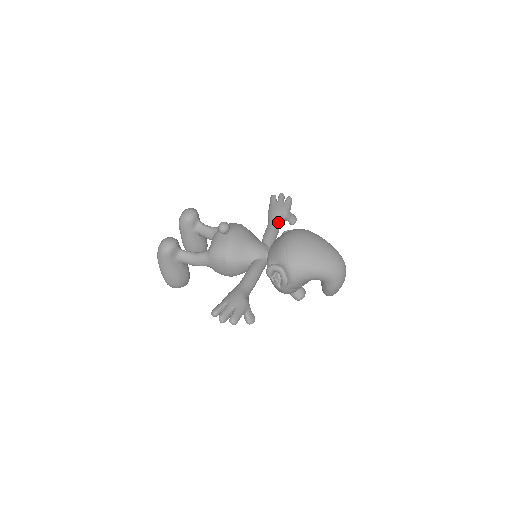
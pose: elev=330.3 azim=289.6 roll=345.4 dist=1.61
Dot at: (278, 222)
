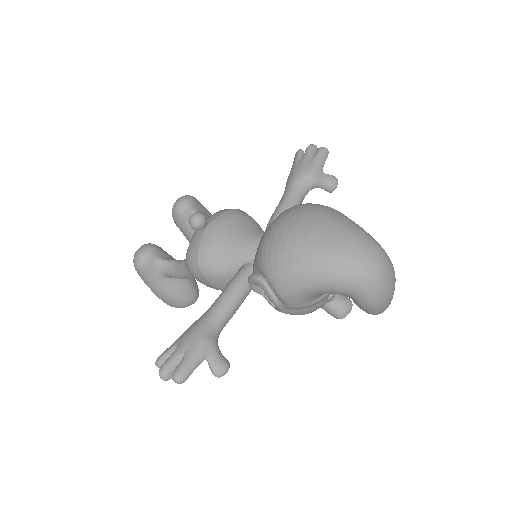
Dot at: (295, 194)
